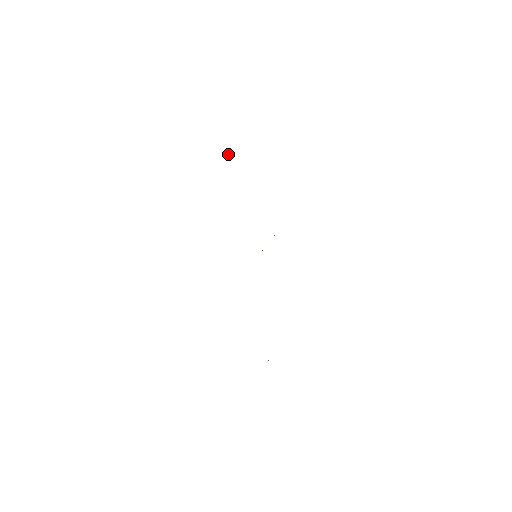
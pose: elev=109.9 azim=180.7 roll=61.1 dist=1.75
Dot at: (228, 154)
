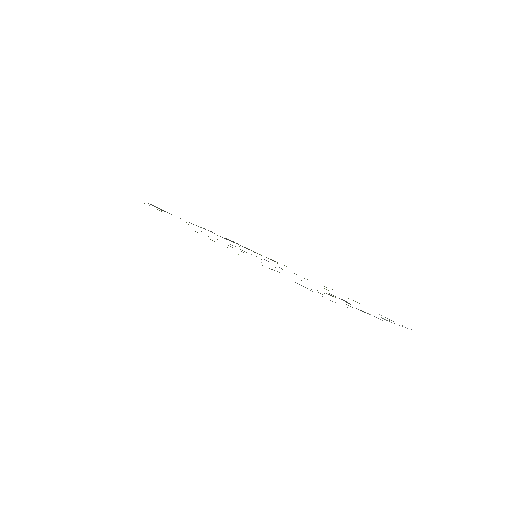
Dot at: occluded
